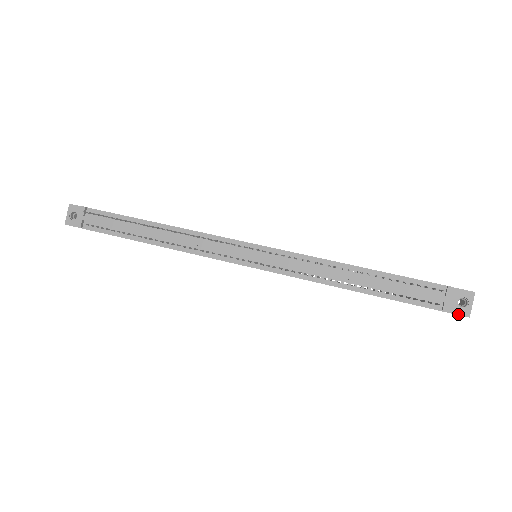
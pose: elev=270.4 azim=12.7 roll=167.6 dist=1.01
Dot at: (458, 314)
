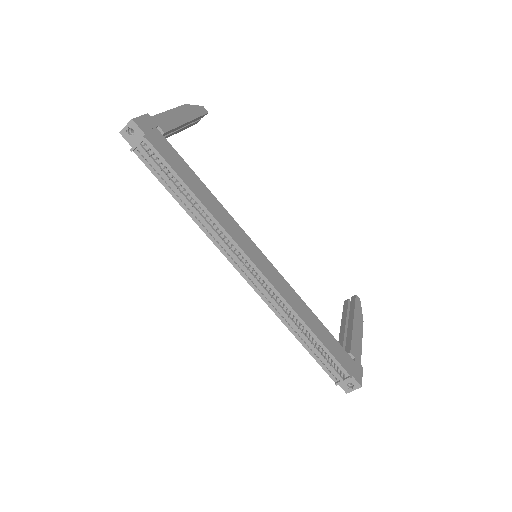
Dot at: (342, 388)
